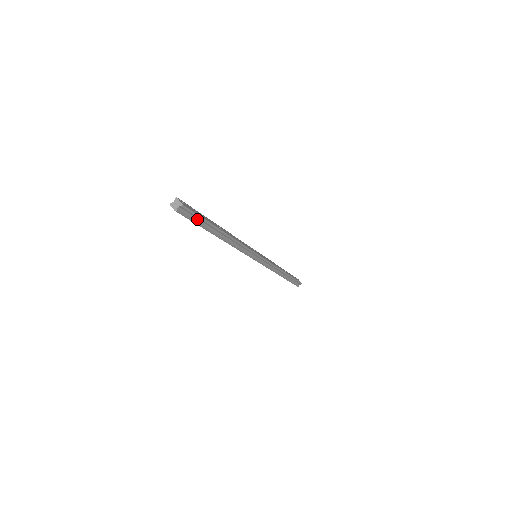
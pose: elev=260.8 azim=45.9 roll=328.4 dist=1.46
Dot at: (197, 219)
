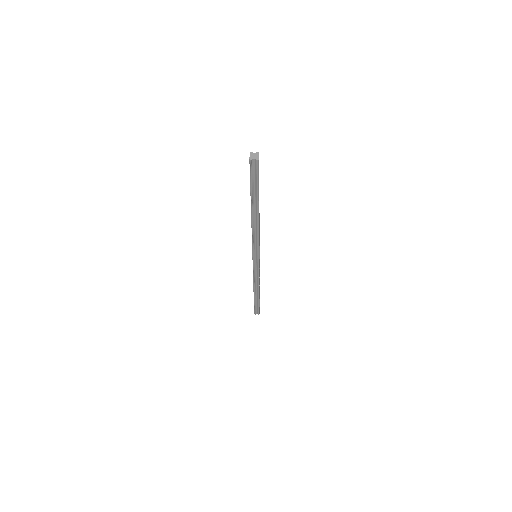
Dot at: (254, 182)
